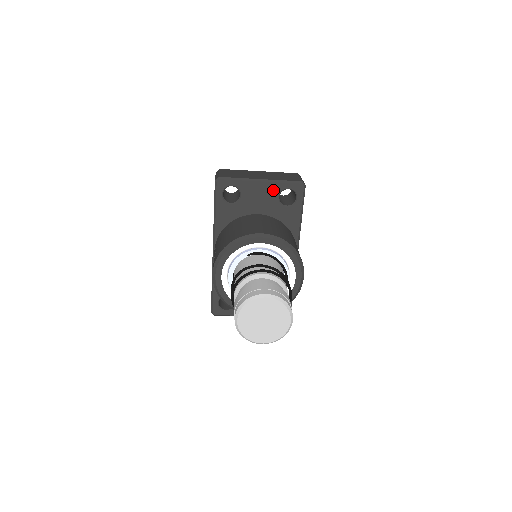
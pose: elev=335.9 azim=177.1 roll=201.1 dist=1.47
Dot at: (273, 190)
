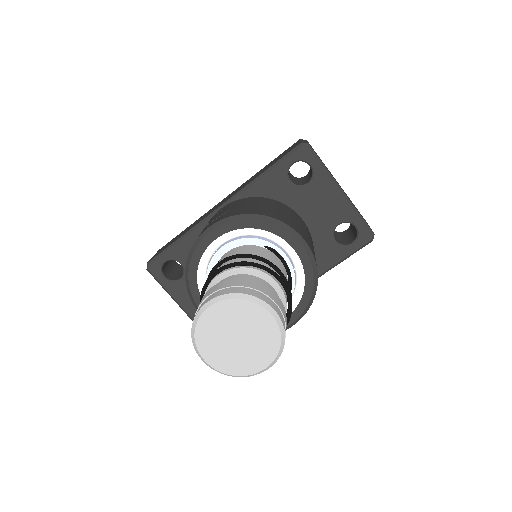
Dot at: (341, 212)
